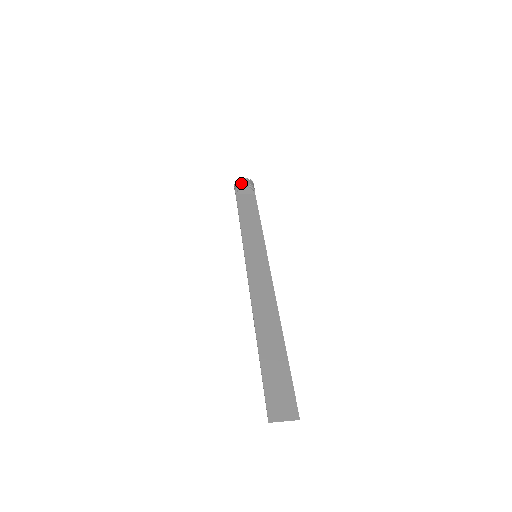
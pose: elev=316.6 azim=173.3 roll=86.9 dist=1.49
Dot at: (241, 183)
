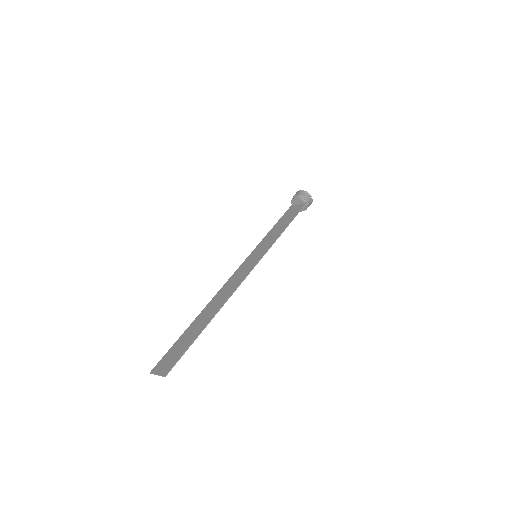
Dot at: (294, 195)
